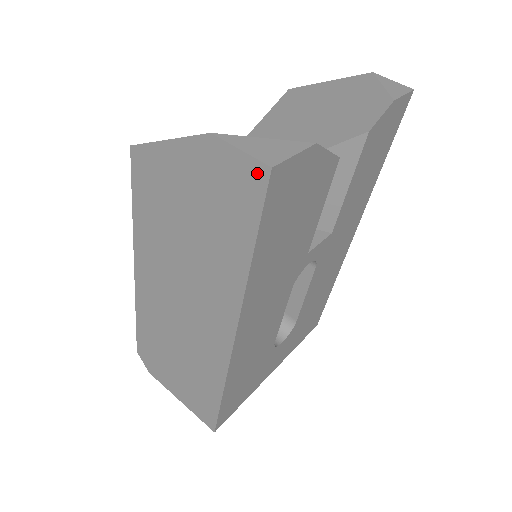
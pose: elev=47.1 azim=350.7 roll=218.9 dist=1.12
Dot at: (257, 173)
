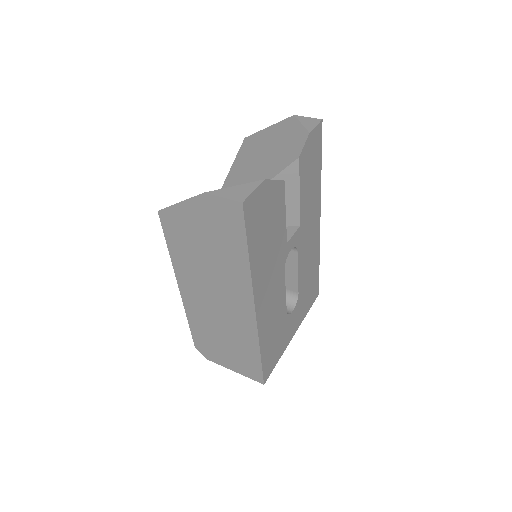
Dot at: (236, 207)
